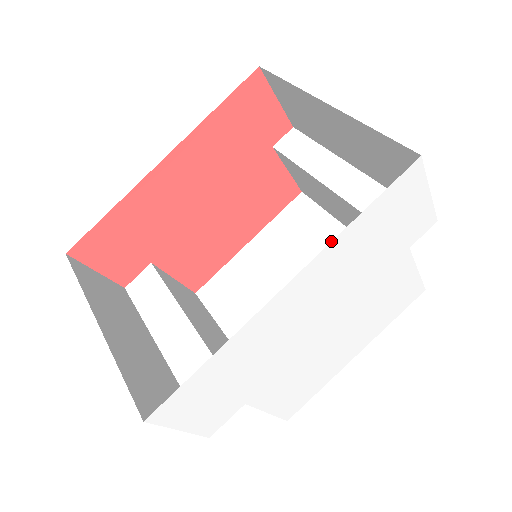
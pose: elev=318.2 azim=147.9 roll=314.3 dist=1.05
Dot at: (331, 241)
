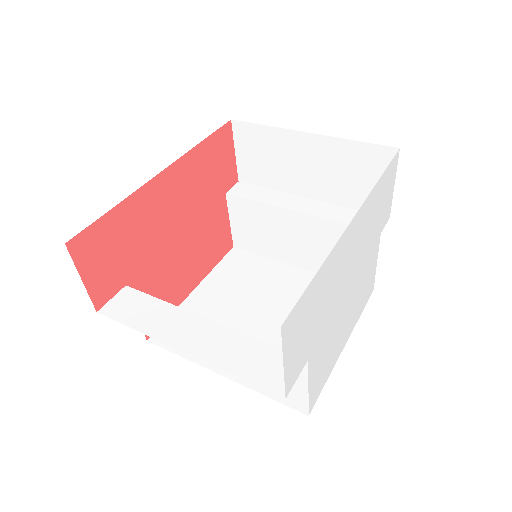
Dot at: (279, 274)
